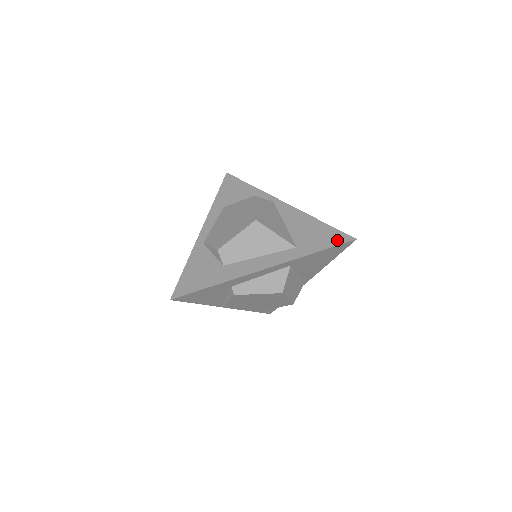
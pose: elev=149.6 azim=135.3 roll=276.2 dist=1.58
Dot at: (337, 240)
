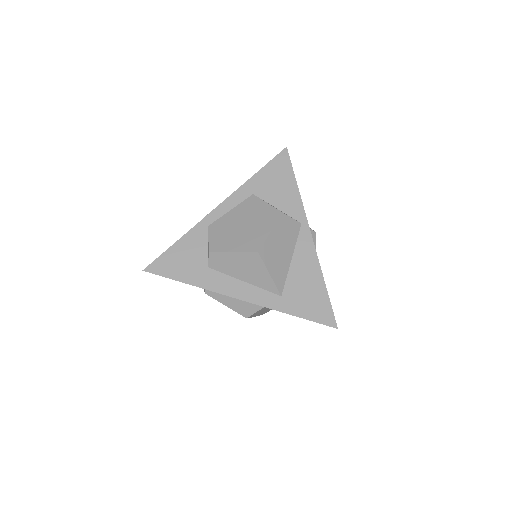
Dot at: (321, 316)
